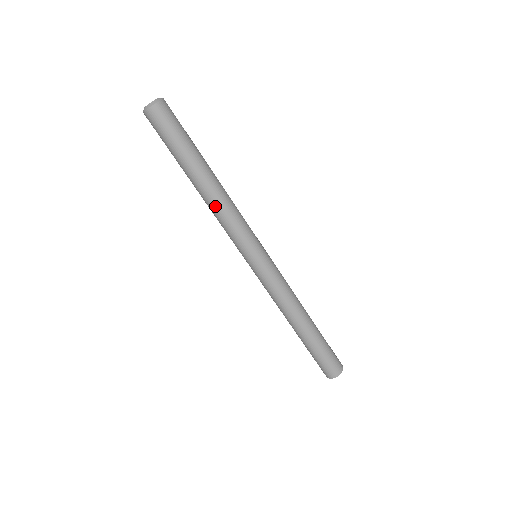
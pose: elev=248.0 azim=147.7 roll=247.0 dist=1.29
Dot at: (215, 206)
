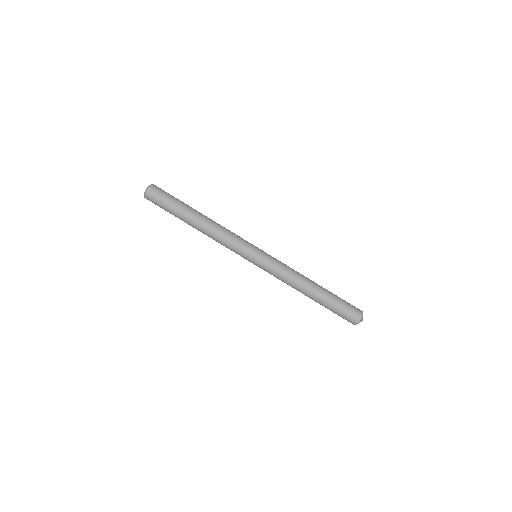
Dot at: (215, 228)
